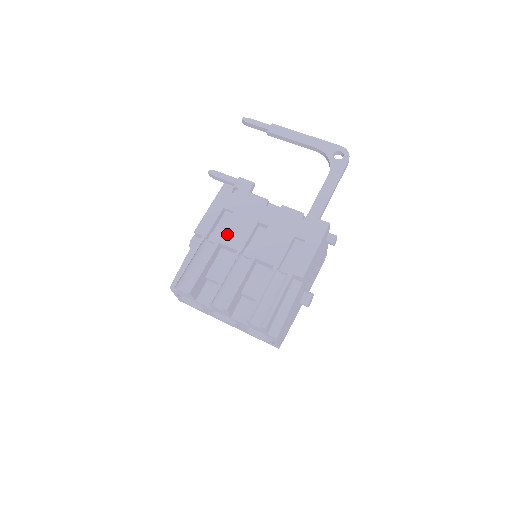
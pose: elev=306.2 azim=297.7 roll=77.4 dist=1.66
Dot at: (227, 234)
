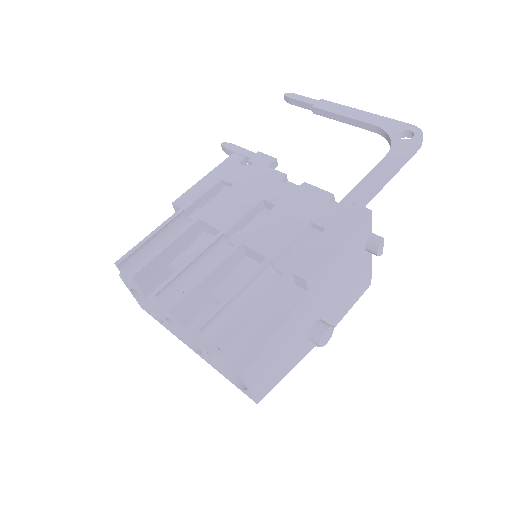
Dot at: (214, 210)
